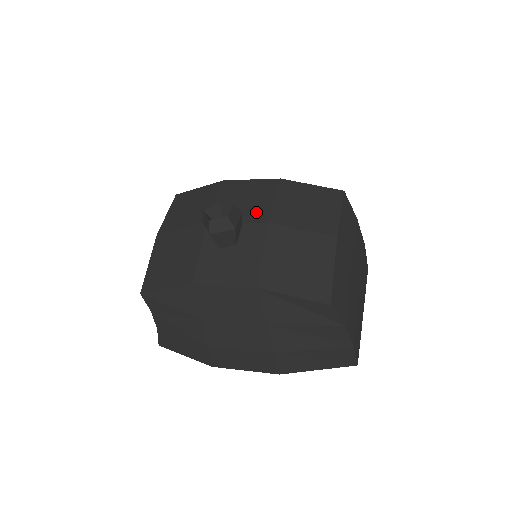
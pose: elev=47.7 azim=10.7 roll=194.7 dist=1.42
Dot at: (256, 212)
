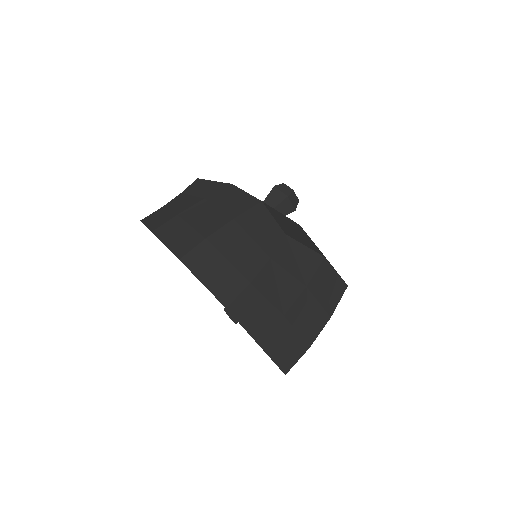
Dot at: occluded
